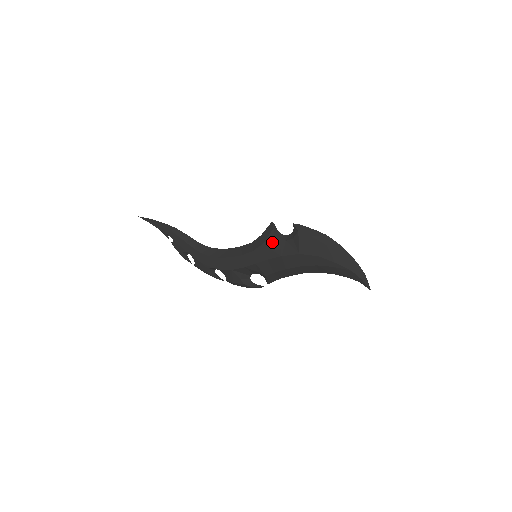
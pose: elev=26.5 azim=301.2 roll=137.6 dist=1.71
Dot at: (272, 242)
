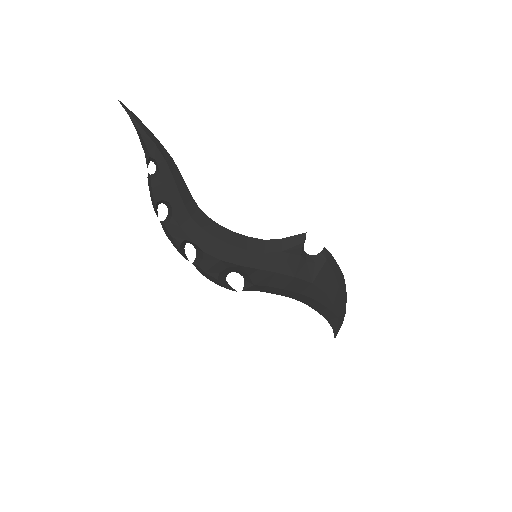
Dot at: (293, 255)
